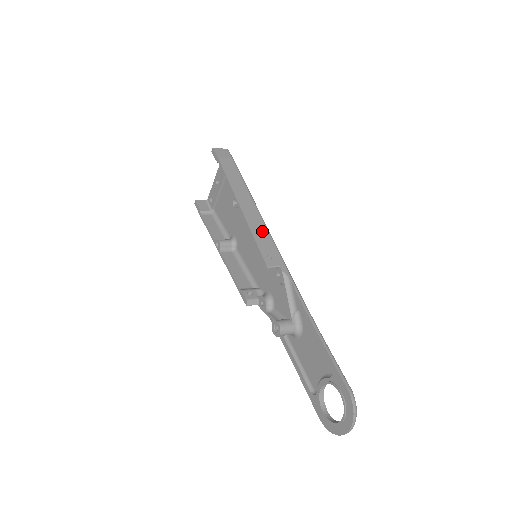
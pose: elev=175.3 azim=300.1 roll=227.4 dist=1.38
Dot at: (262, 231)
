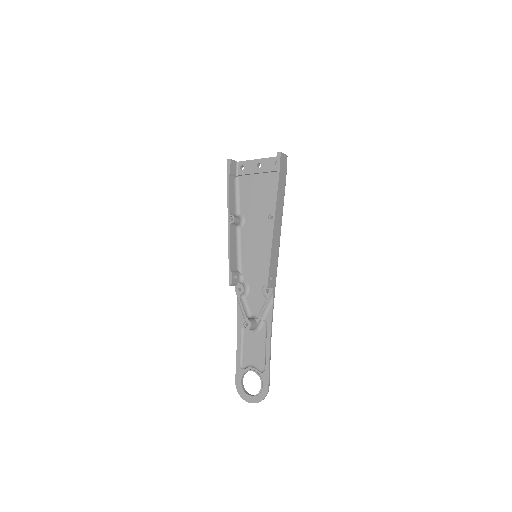
Dot at: (276, 253)
